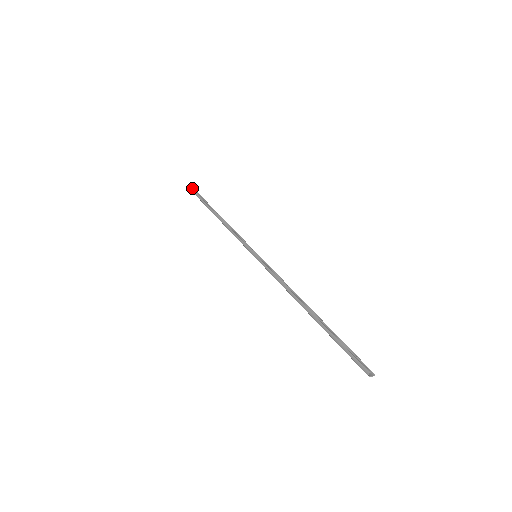
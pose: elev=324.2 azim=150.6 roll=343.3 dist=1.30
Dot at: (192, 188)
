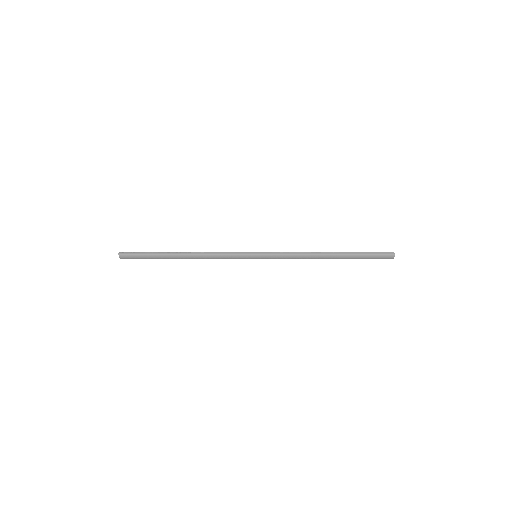
Dot at: (127, 252)
